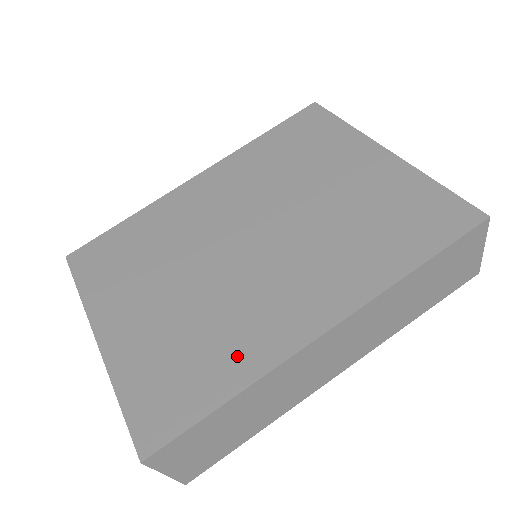
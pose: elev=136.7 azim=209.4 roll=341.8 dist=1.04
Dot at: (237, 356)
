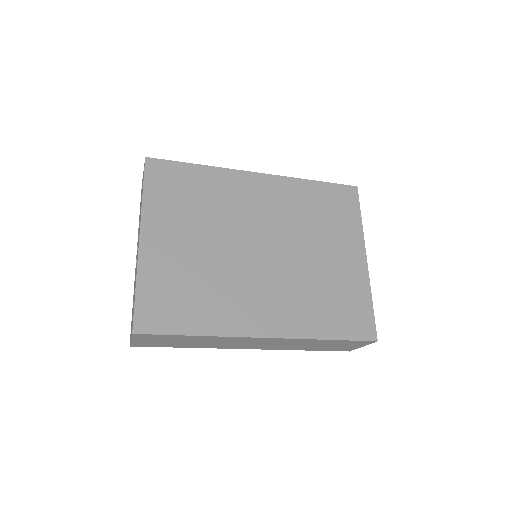
Dot at: (214, 315)
